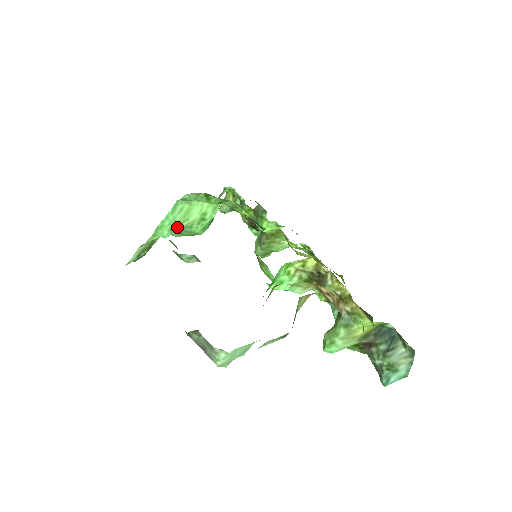
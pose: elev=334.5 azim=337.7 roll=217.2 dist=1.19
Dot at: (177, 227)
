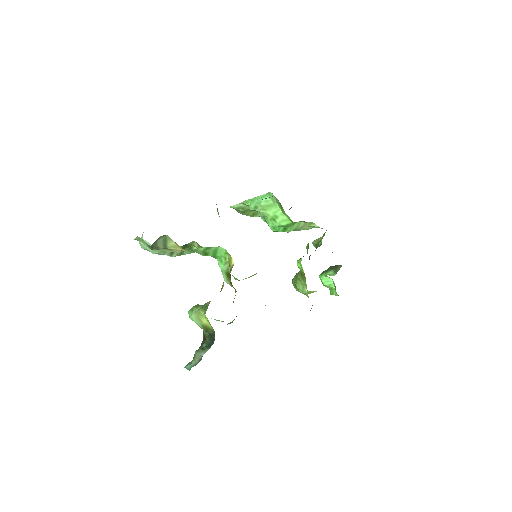
Dot at: (259, 209)
